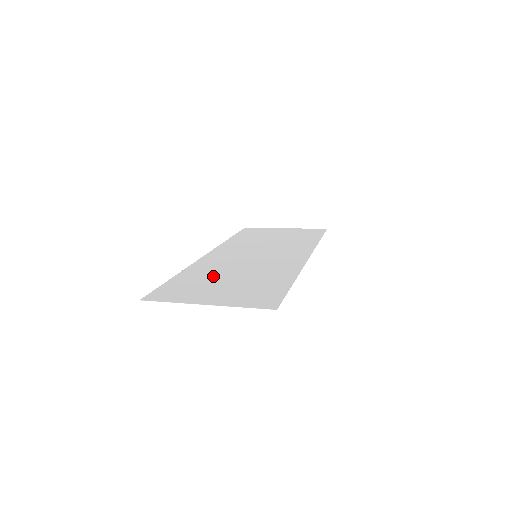
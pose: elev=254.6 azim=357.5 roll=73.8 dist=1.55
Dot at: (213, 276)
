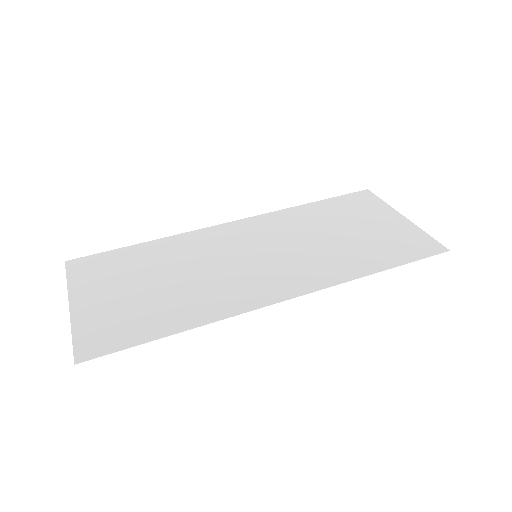
Dot at: (158, 265)
